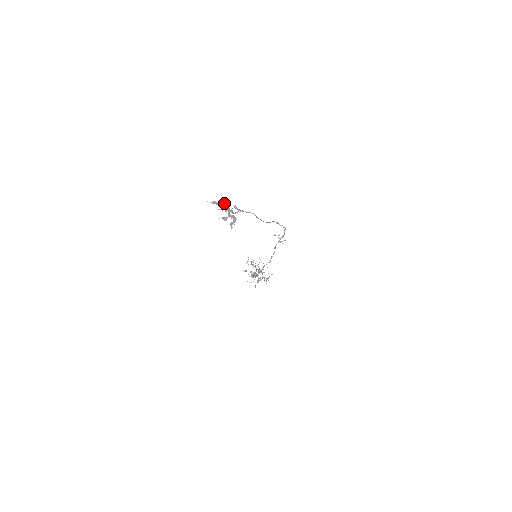
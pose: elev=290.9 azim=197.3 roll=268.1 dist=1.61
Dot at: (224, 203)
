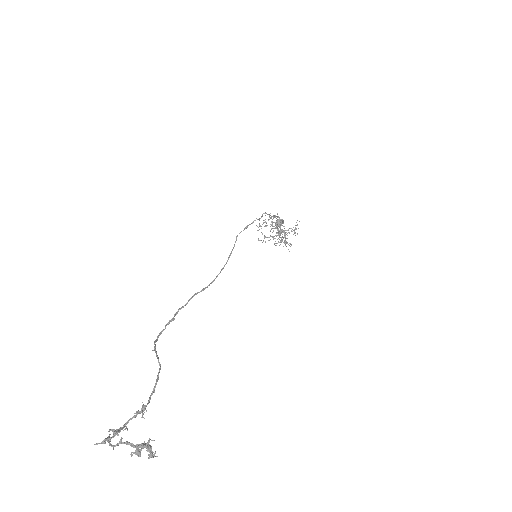
Dot at: (118, 431)
